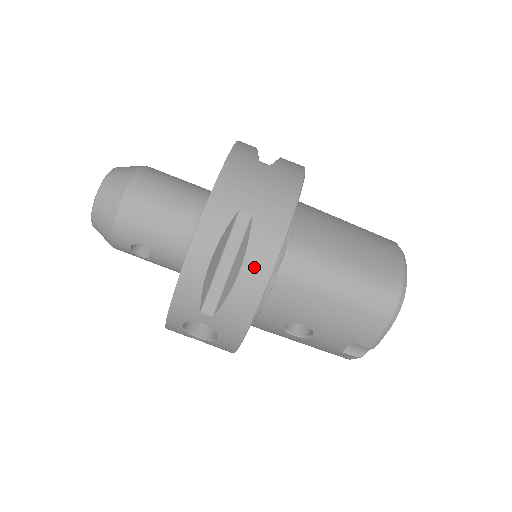
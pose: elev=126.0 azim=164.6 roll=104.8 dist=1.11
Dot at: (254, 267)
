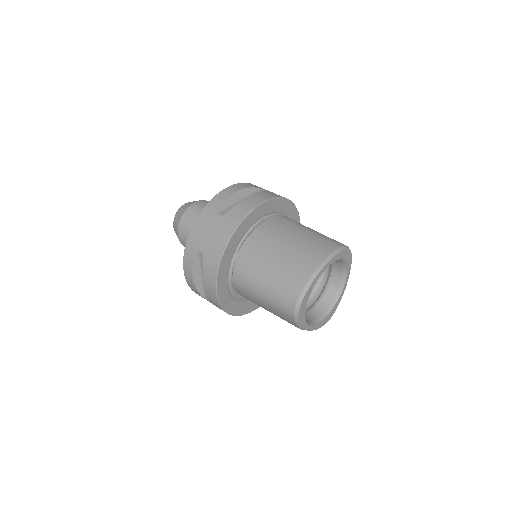
Dot at: (208, 283)
